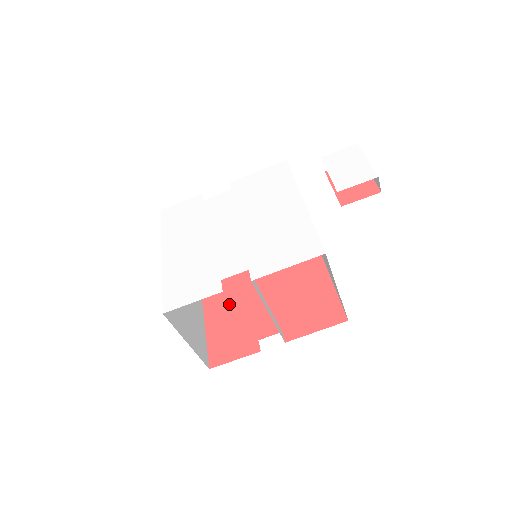
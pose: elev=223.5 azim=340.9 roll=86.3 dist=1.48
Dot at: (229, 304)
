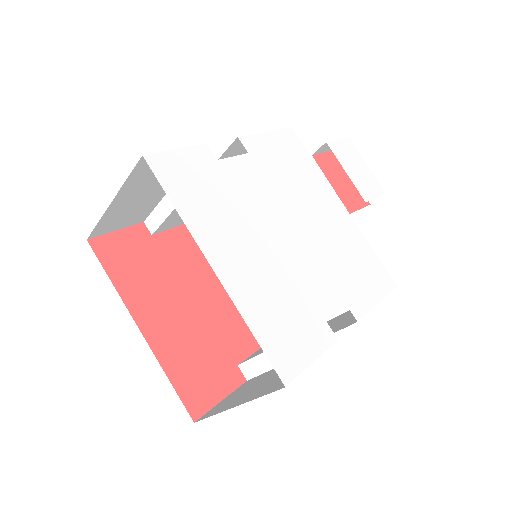
Dot at: (174, 312)
